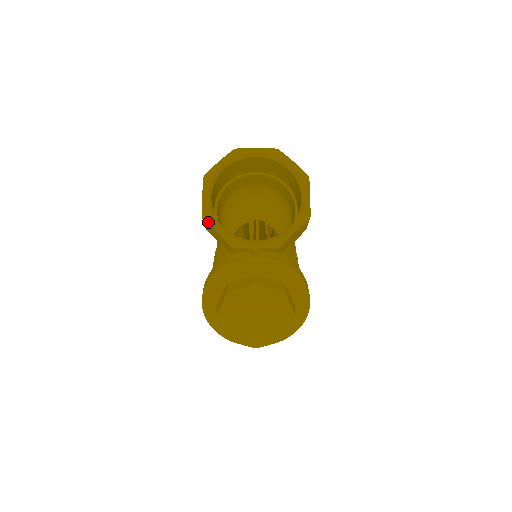
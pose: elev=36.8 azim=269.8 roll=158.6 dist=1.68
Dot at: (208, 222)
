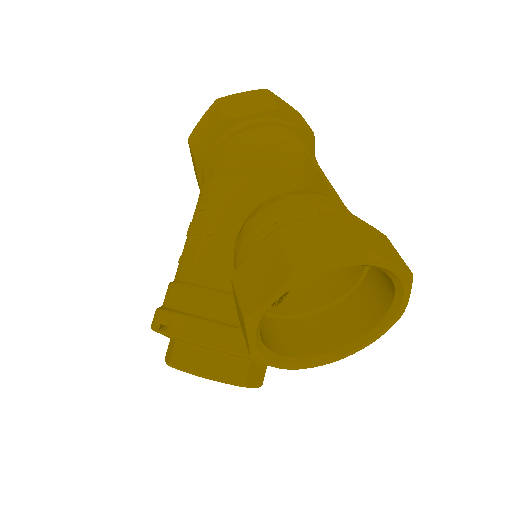
Dot at: (248, 330)
